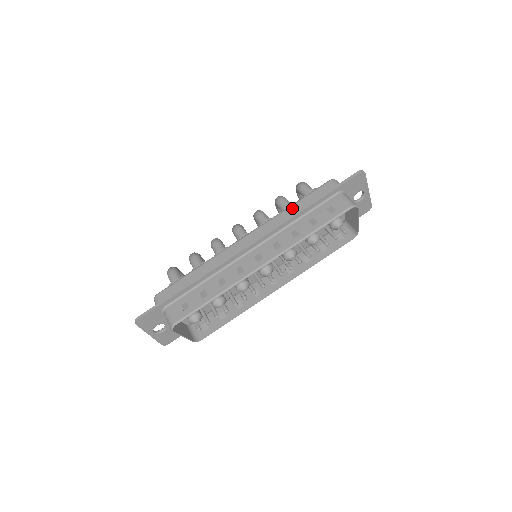
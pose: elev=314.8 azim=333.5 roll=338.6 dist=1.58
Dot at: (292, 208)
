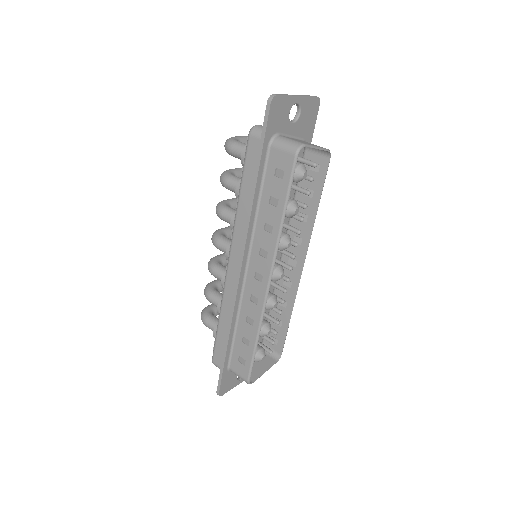
Dot at: (242, 200)
